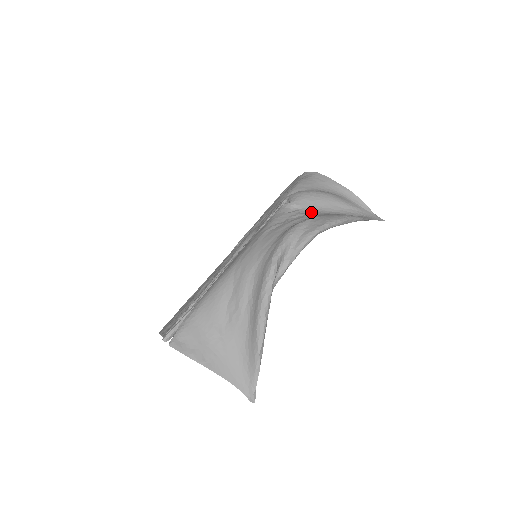
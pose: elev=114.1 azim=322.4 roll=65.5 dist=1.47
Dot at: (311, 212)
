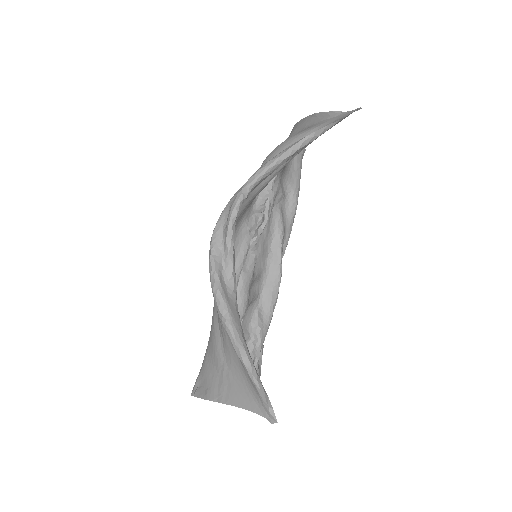
Dot at: occluded
